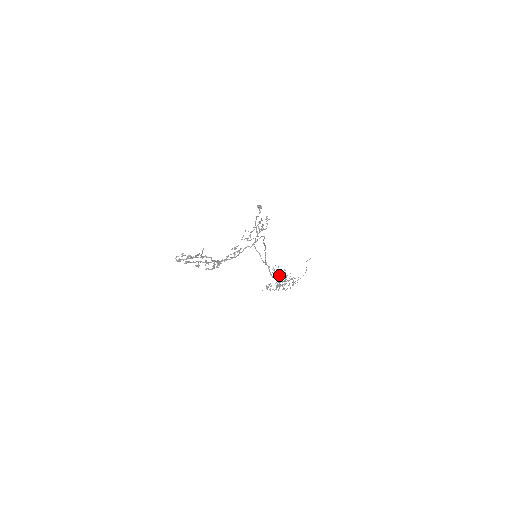
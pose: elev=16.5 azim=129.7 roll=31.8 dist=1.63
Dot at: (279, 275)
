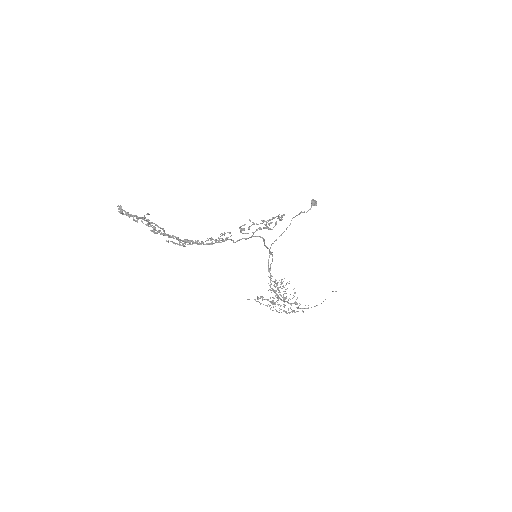
Dot at: occluded
